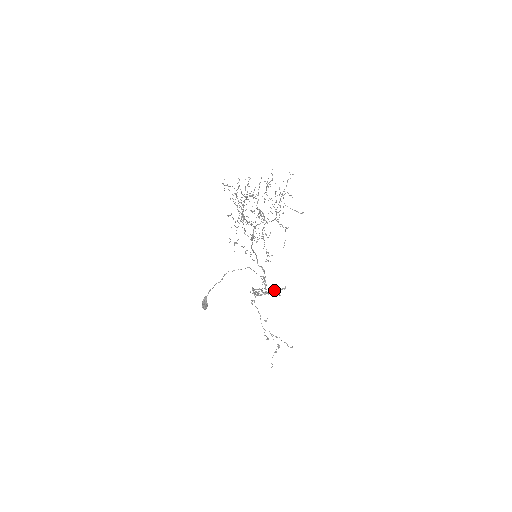
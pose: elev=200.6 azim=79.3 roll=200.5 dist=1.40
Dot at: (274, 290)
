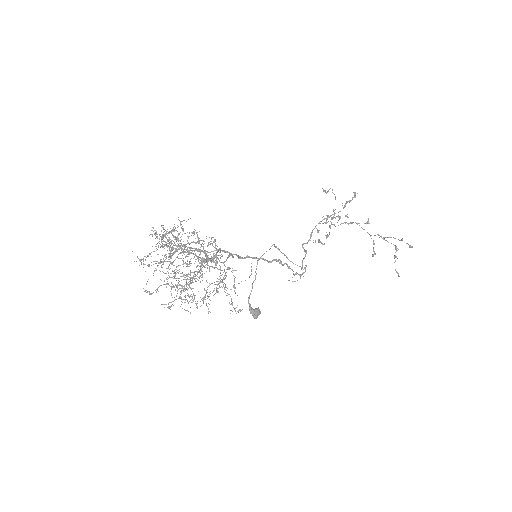
Dot at: occluded
